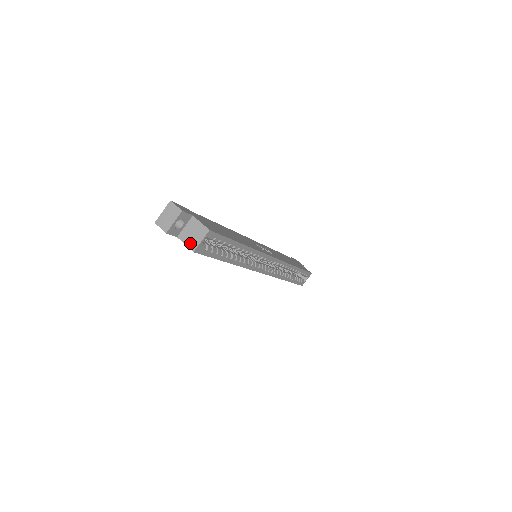
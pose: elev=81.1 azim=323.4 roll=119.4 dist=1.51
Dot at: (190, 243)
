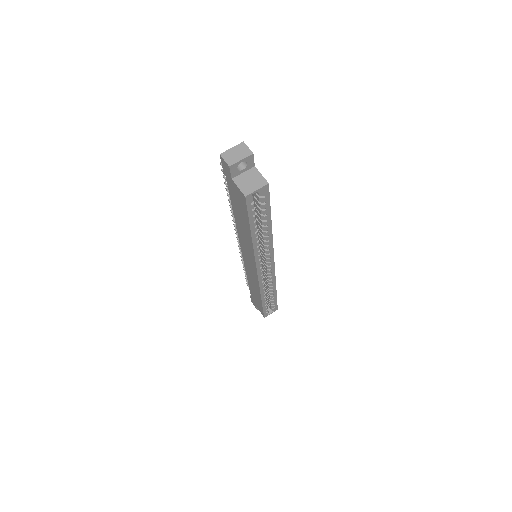
Dot at: (244, 188)
